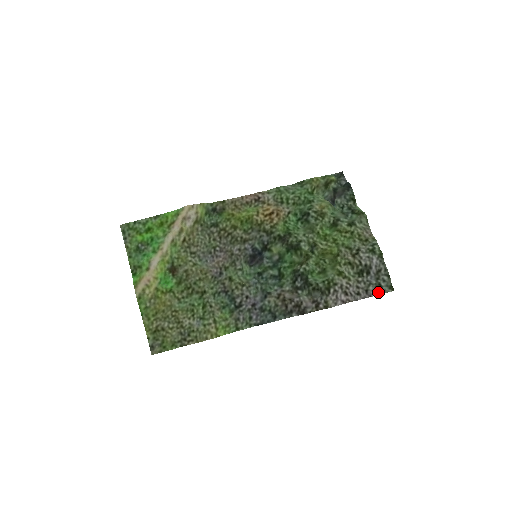
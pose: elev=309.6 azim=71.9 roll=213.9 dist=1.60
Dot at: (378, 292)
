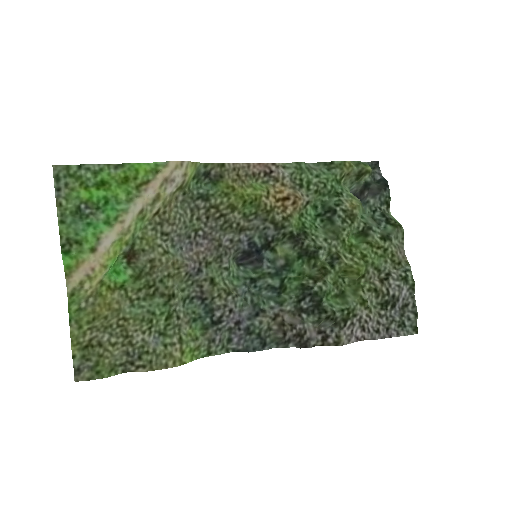
Dot at: (400, 332)
